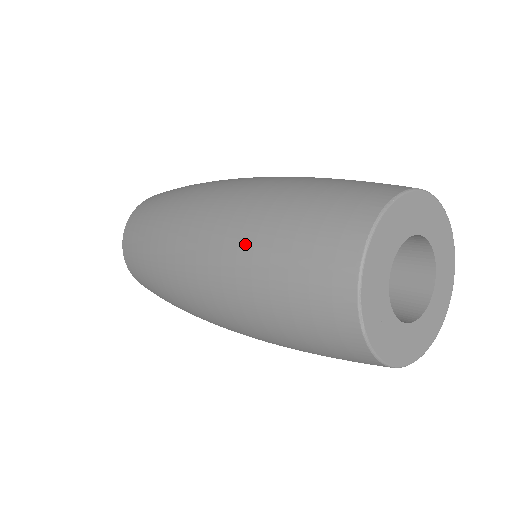
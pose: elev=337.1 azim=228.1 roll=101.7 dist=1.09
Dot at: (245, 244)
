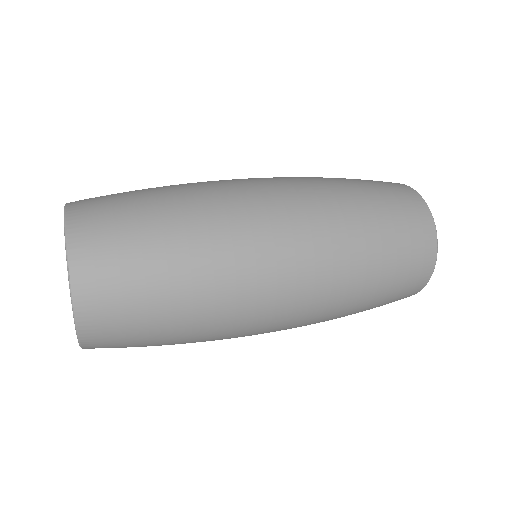
Dot at: (350, 303)
